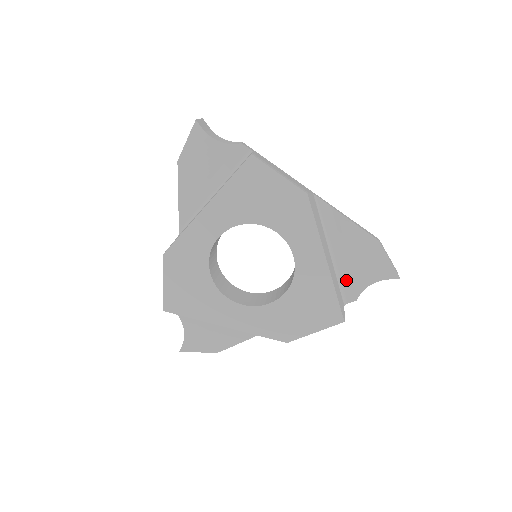
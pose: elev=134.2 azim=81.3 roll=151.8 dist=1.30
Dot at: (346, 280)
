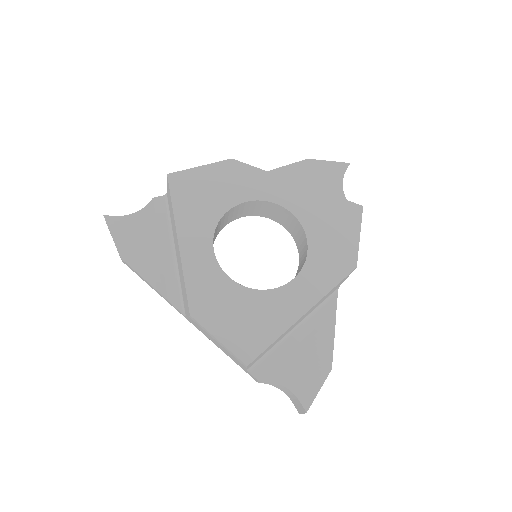
Dot at: occluded
